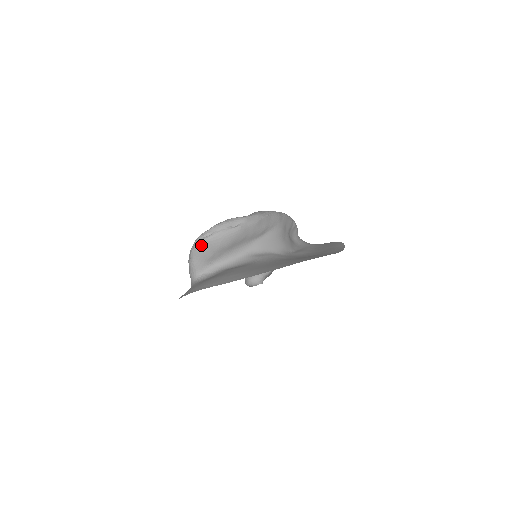
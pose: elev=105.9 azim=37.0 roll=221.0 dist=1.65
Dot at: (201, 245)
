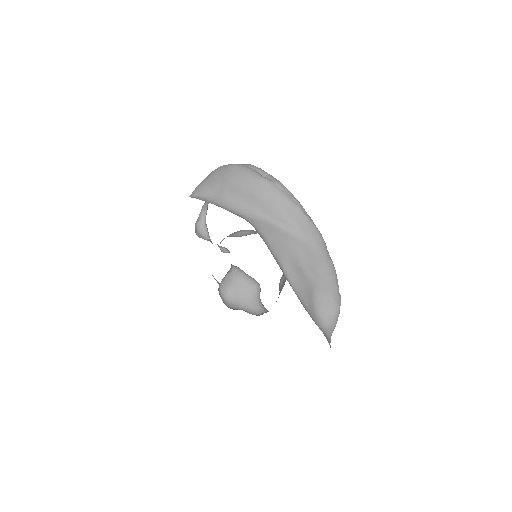
Dot at: (221, 168)
